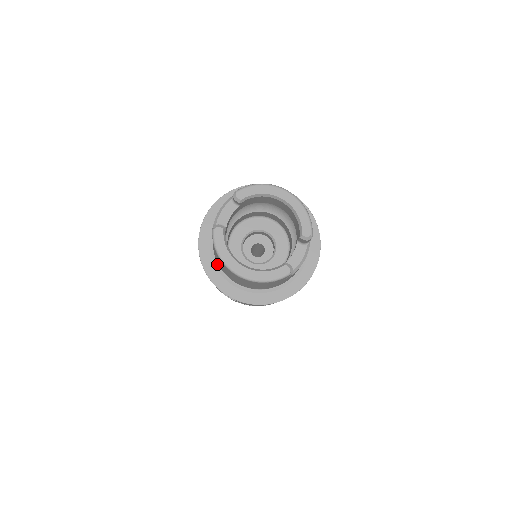
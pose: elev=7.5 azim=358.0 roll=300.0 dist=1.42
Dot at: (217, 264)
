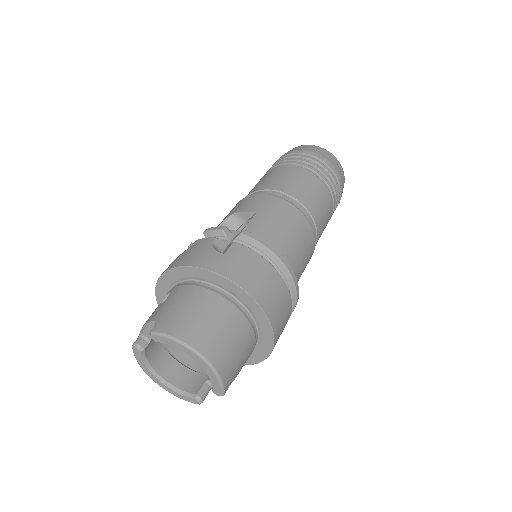
Dot at: occluded
